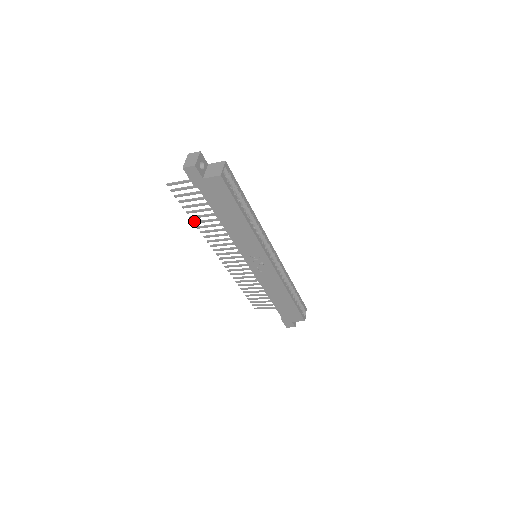
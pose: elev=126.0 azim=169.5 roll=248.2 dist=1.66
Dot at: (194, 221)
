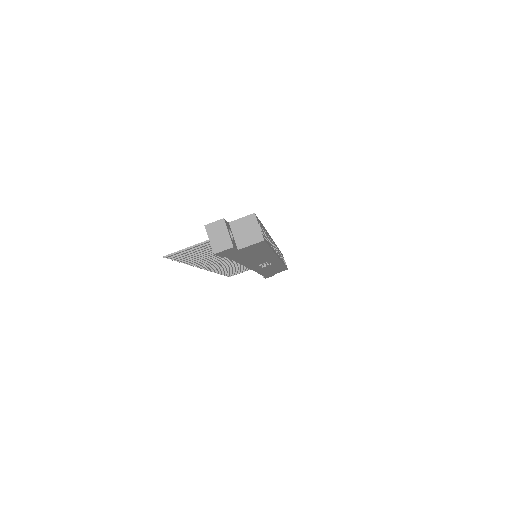
Dot at: (188, 263)
